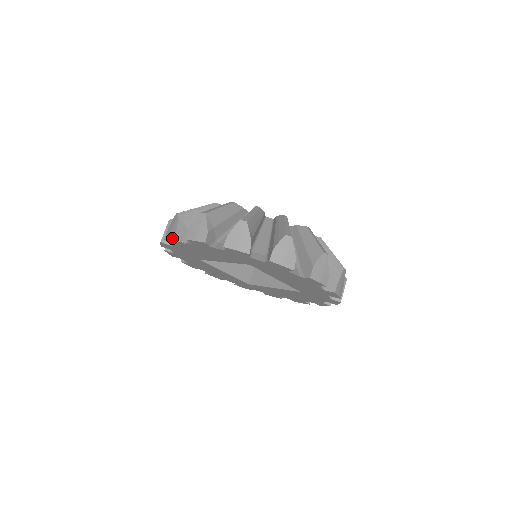
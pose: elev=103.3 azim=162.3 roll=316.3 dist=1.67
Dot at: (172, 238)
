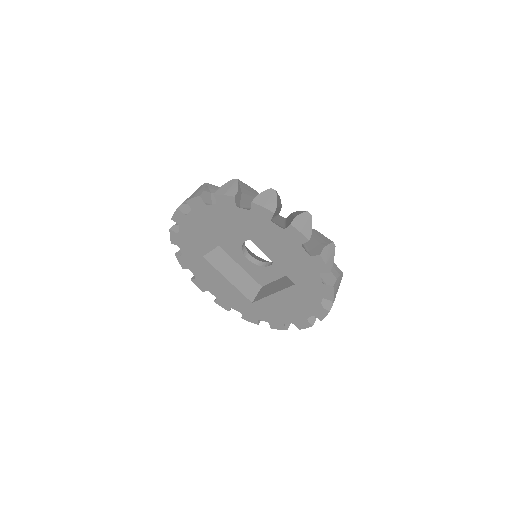
Dot at: (176, 209)
